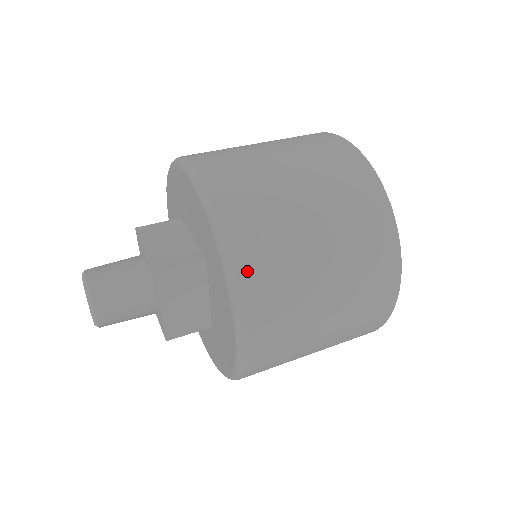
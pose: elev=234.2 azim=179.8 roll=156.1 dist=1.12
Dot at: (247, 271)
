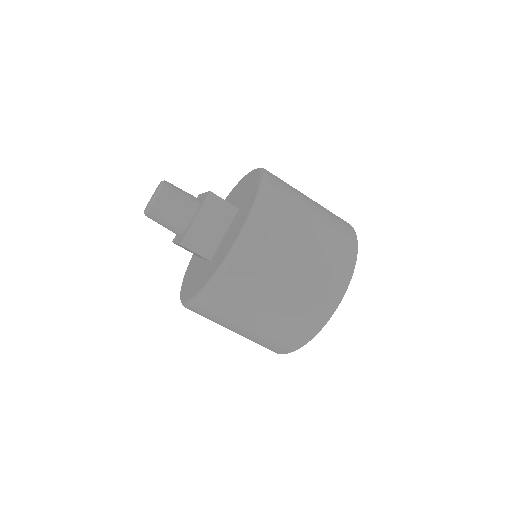
Dot at: (270, 199)
